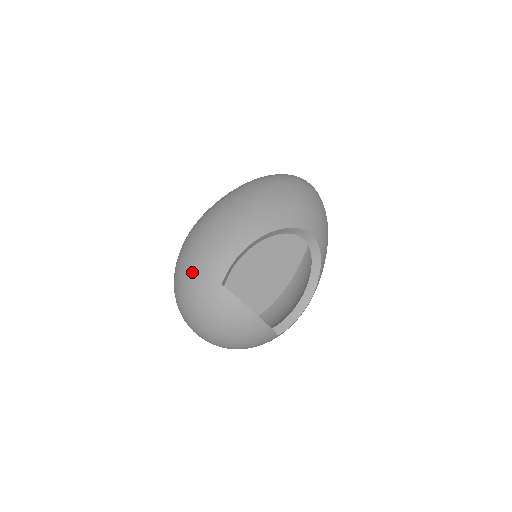
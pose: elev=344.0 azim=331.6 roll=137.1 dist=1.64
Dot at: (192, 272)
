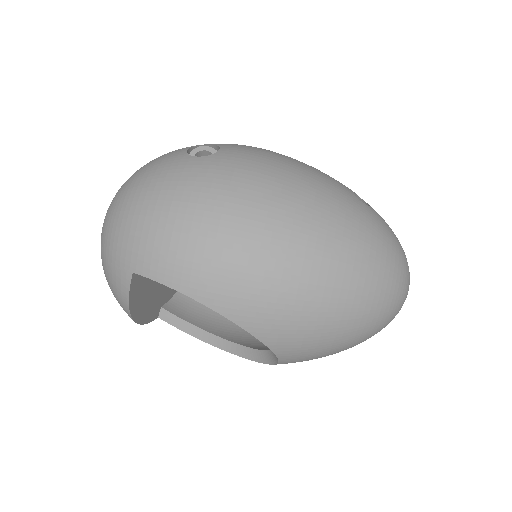
Dot at: (141, 213)
